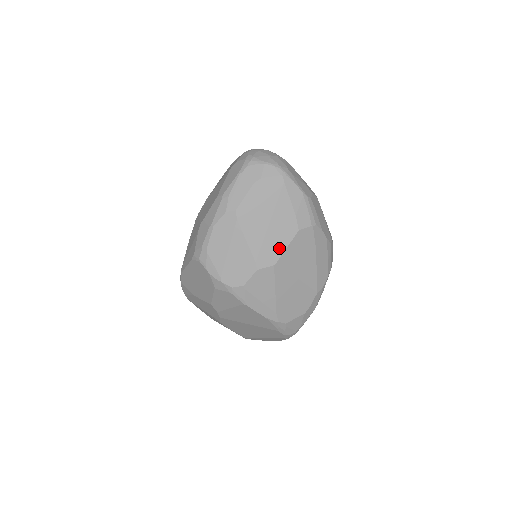
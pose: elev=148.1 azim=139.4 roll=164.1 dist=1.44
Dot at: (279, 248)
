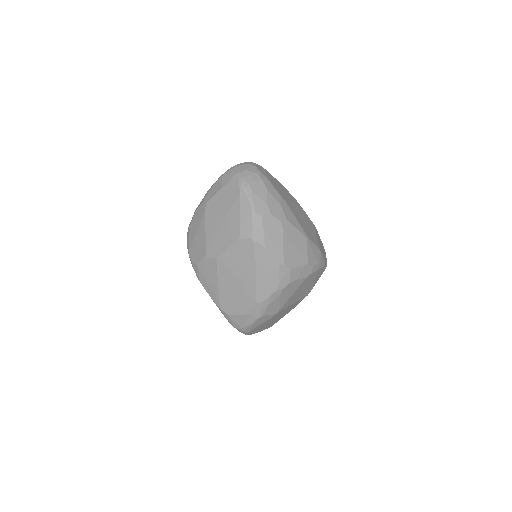
Dot at: (223, 246)
